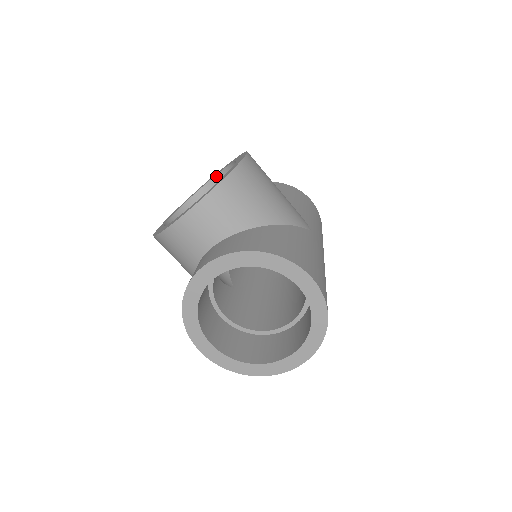
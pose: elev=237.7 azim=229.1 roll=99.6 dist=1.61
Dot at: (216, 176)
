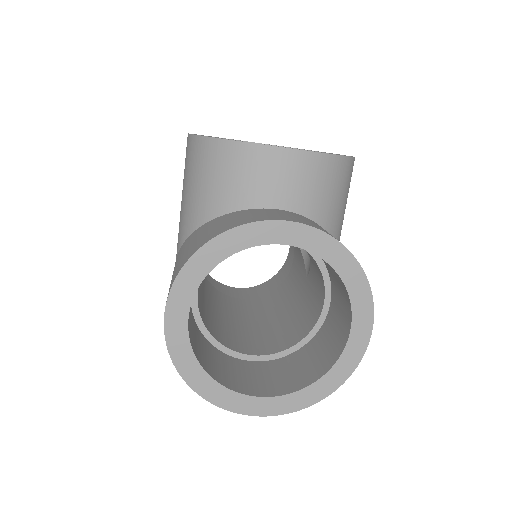
Dot at: occluded
